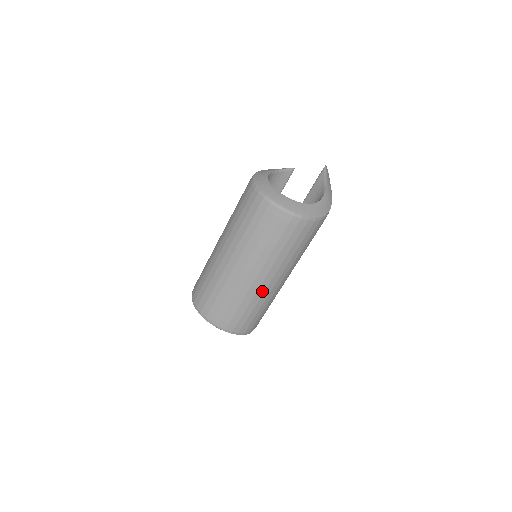
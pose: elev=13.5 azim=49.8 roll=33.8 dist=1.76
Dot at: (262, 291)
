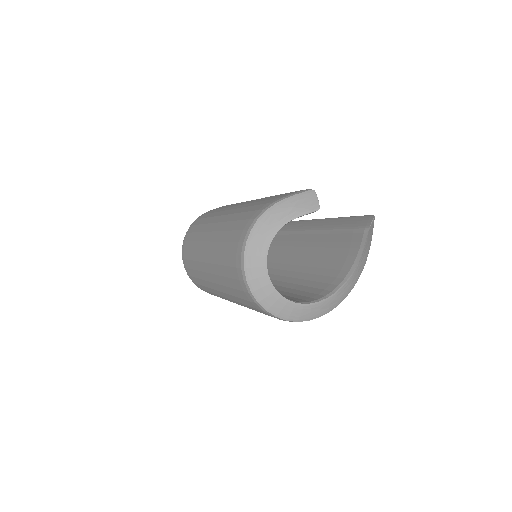
Dot at: occluded
